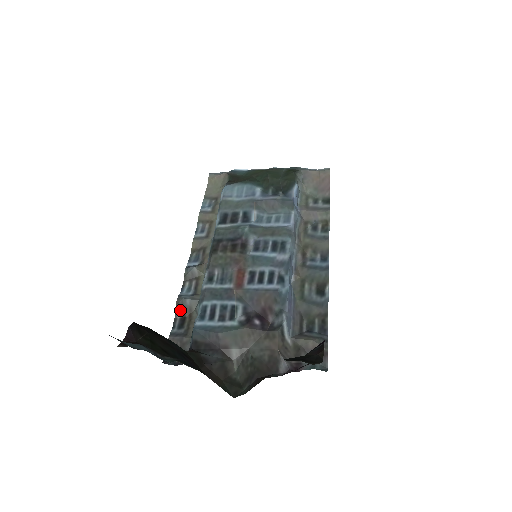
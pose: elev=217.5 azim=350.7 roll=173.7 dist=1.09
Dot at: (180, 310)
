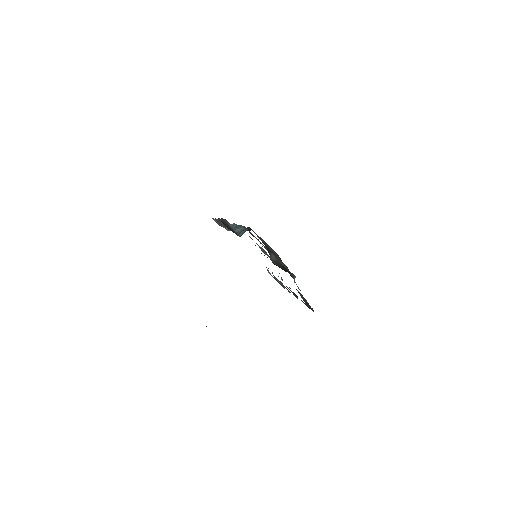
Dot at: occluded
